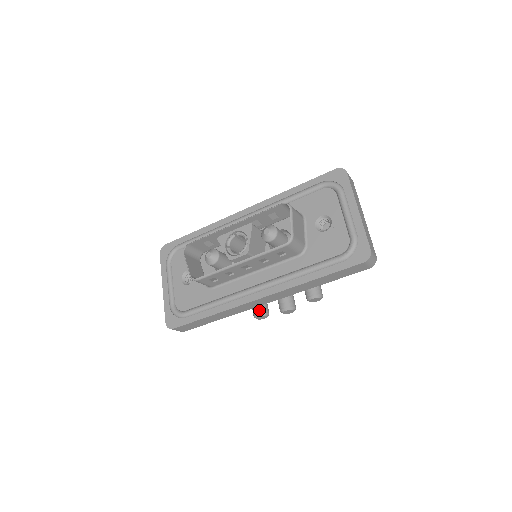
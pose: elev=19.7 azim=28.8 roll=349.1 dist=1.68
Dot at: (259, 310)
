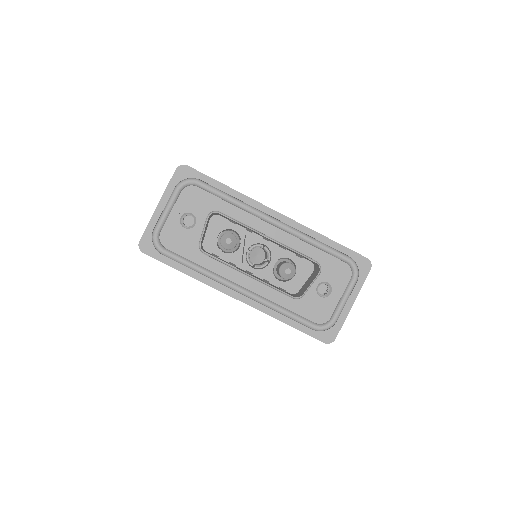
Dot at: occluded
